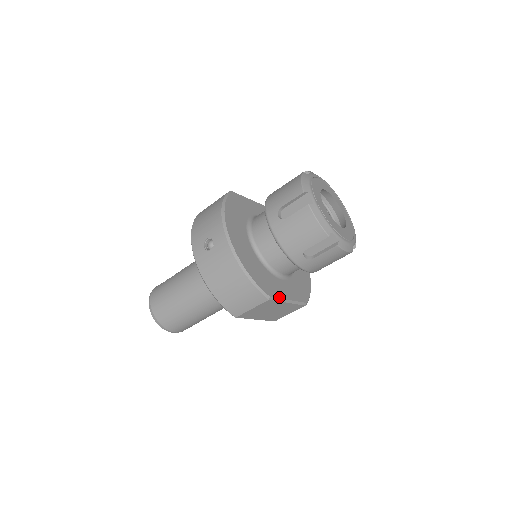
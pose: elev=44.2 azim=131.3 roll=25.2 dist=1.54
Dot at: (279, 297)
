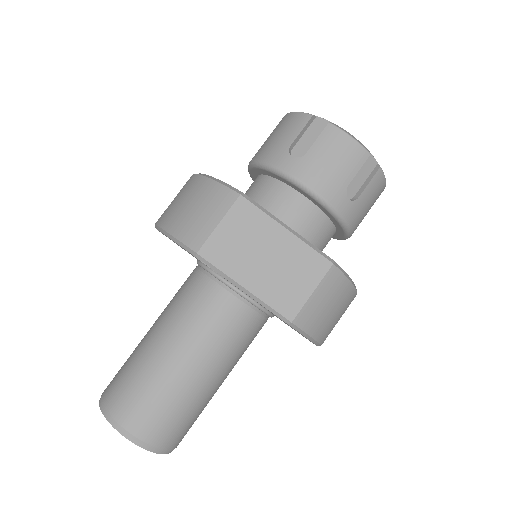
Dot at: (264, 210)
